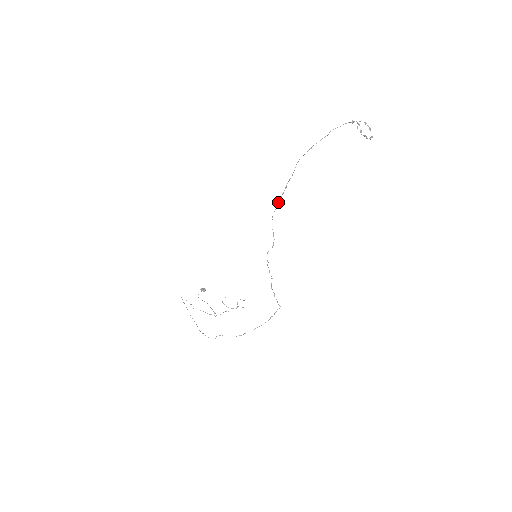
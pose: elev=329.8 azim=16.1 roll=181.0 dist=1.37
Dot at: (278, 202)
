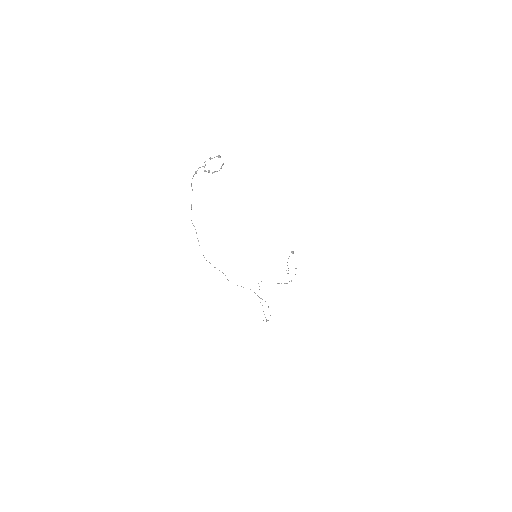
Dot at: occluded
